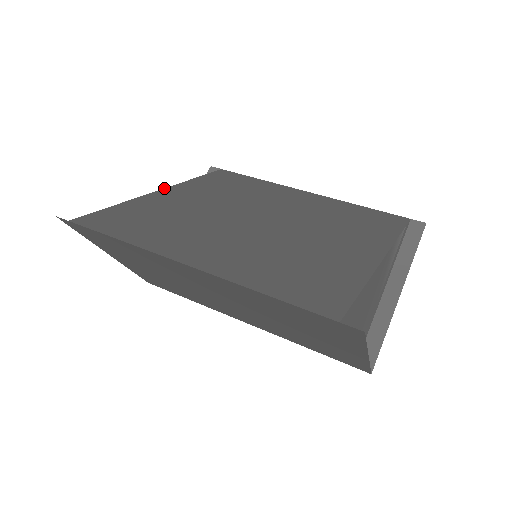
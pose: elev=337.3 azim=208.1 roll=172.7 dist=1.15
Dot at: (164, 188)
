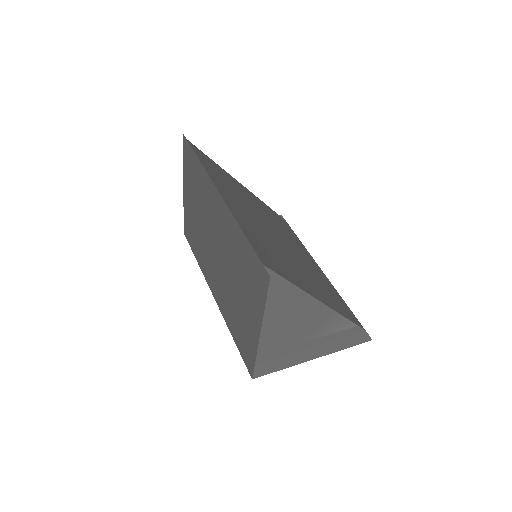
Dot at: (245, 187)
